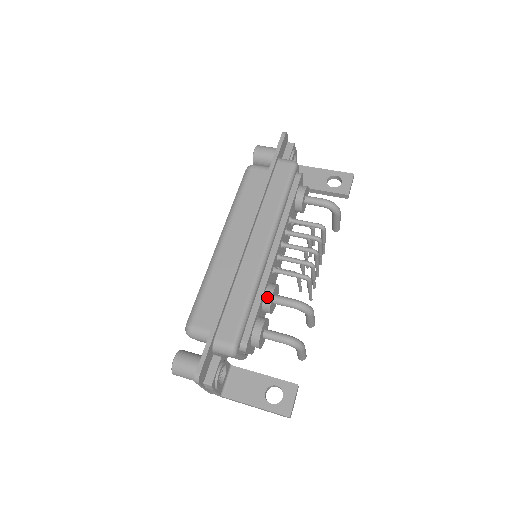
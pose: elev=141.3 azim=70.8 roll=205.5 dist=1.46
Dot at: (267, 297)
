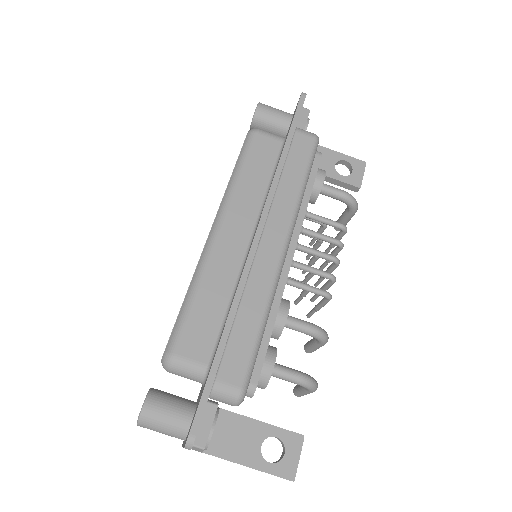
Dot at: (280, 319)
